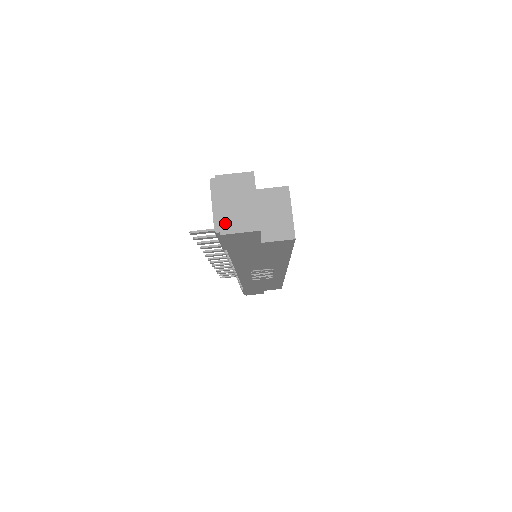
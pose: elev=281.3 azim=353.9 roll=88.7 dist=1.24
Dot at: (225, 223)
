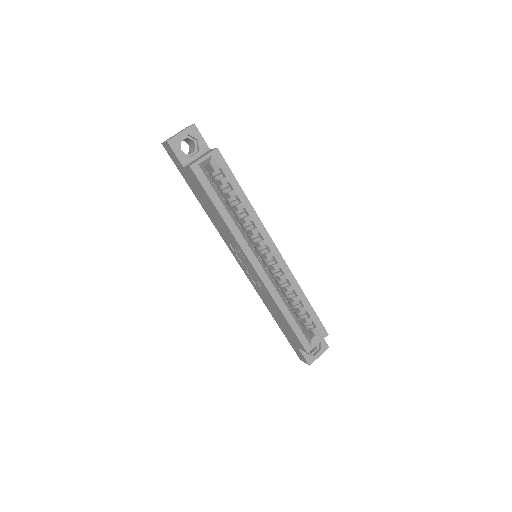
Dot at: occluded
